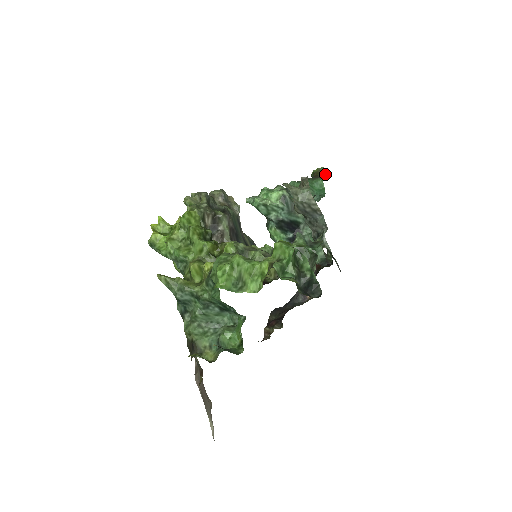
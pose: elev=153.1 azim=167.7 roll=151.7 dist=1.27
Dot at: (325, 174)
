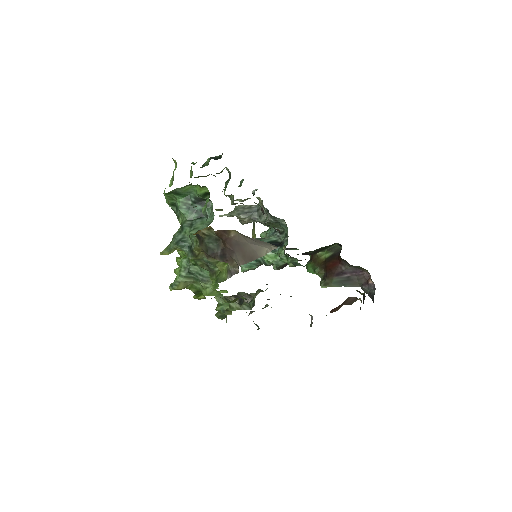
Dot at: occluded
